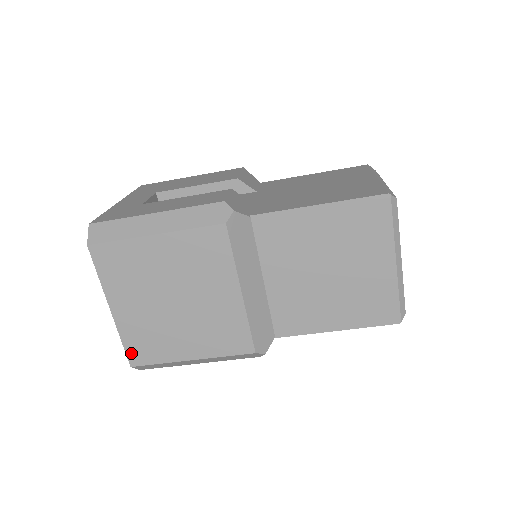
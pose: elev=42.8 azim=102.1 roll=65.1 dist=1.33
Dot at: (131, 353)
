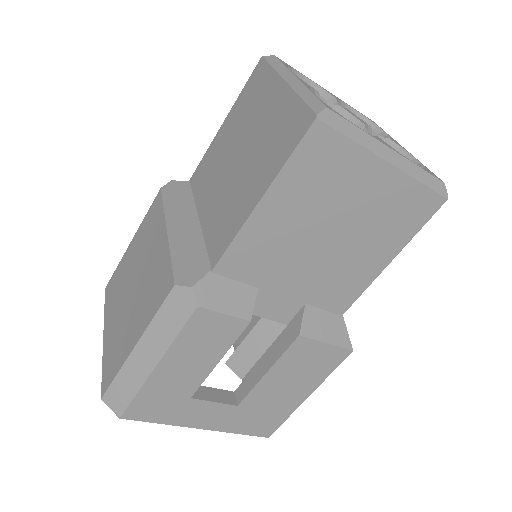
Dot at: (104, 378)
